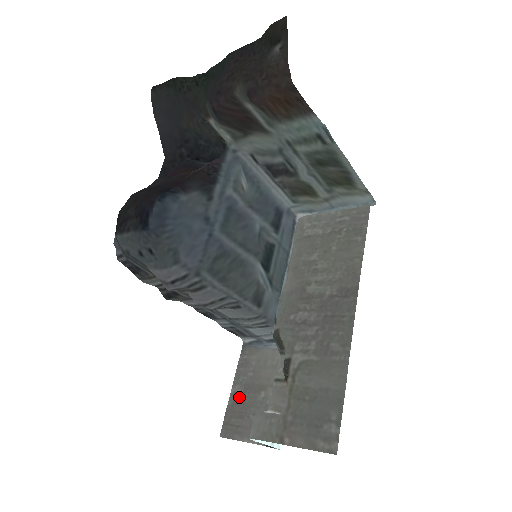
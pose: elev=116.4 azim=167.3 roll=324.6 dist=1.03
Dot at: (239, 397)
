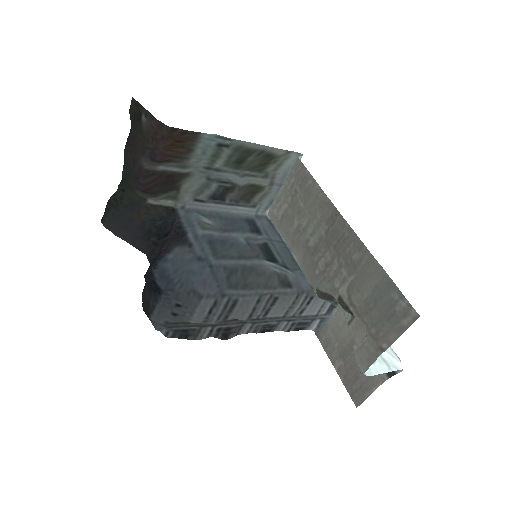
Dot at: (344, 368)
